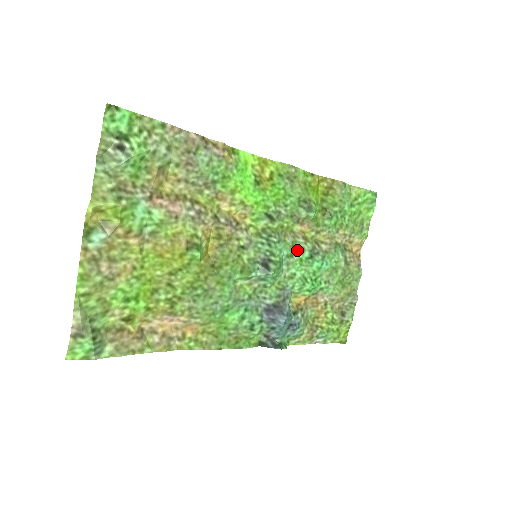
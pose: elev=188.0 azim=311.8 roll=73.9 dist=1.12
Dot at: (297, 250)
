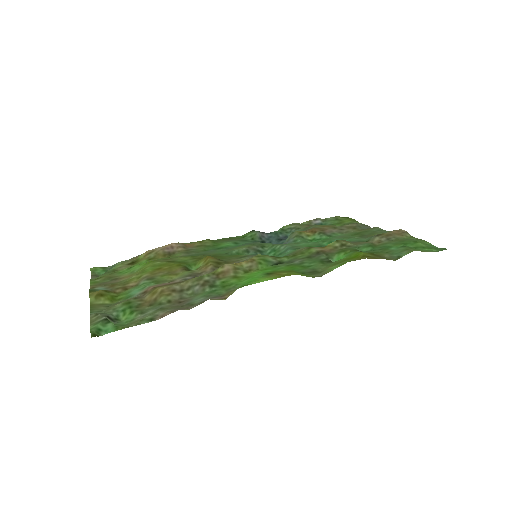
Dot at: occluded
